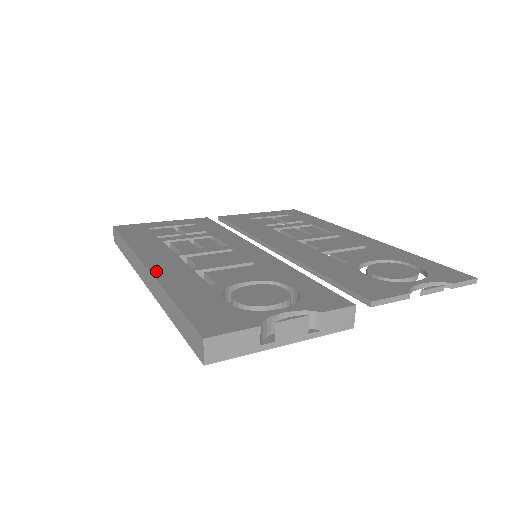
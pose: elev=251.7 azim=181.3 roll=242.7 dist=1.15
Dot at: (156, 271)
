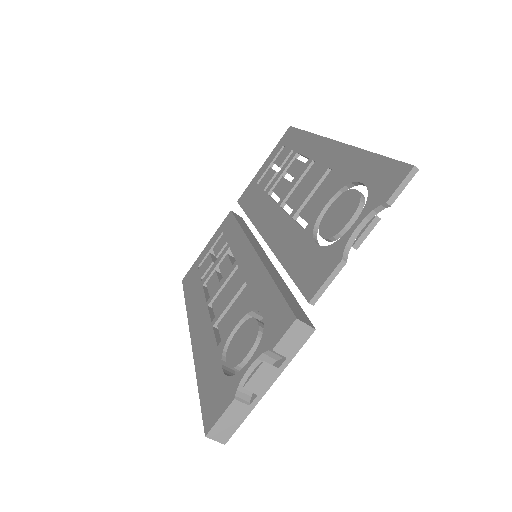
Dot at: (194, 343)
